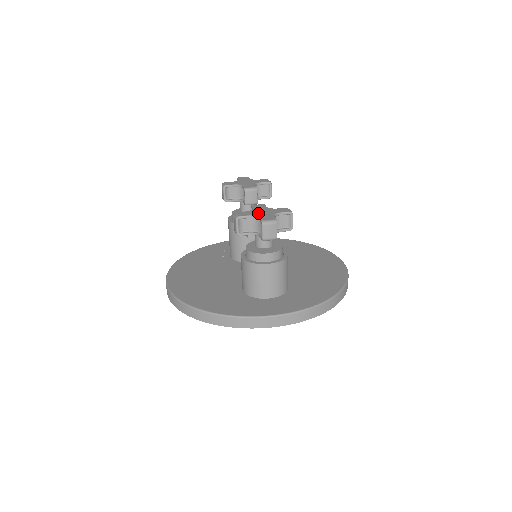
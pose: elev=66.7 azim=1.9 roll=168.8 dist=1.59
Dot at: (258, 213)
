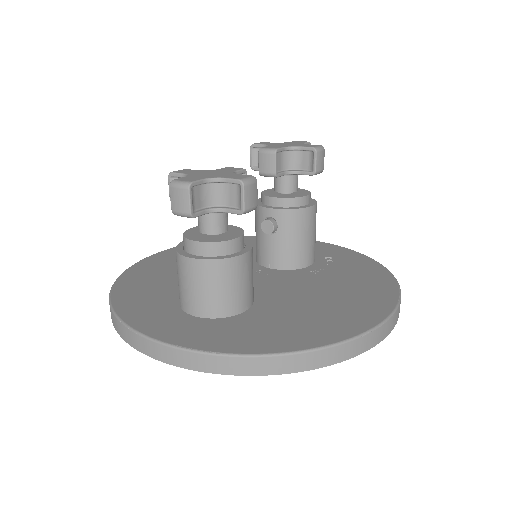
Dot at: (199, 173)
